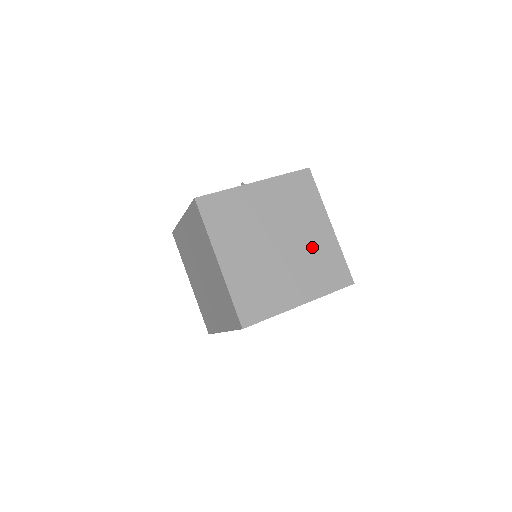
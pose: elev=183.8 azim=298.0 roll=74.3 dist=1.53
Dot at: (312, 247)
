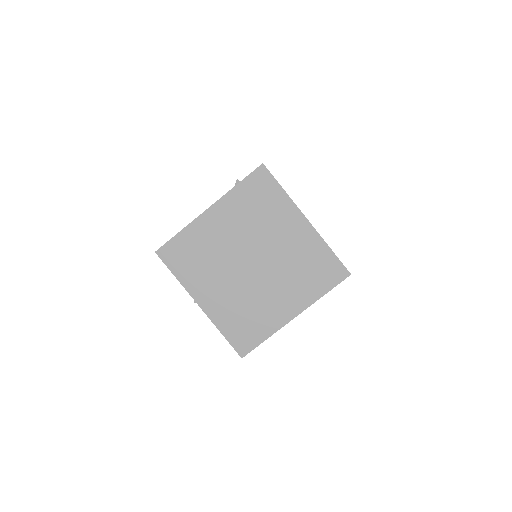
Dot at: occluded
